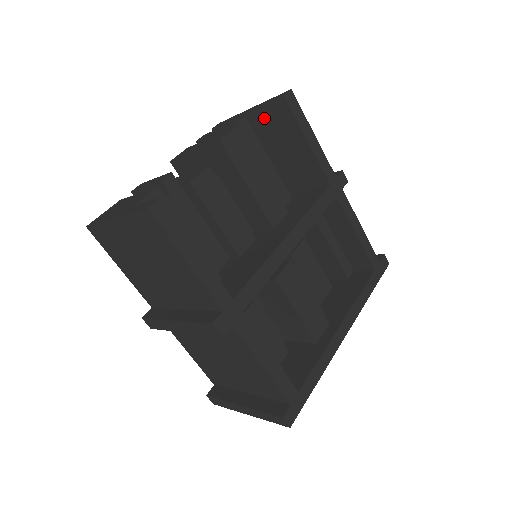
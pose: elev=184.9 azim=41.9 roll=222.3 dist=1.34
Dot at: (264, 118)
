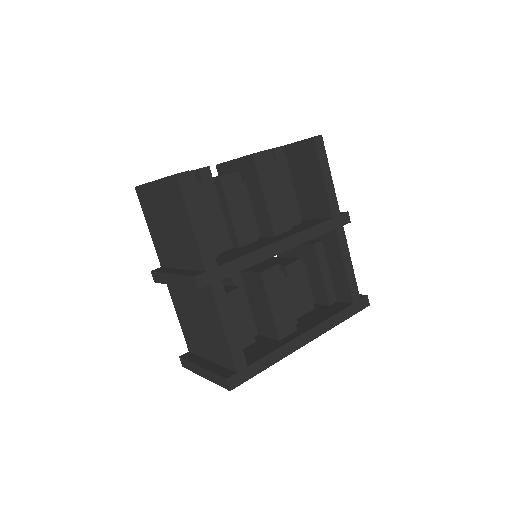
Dot at: (296, 152)
